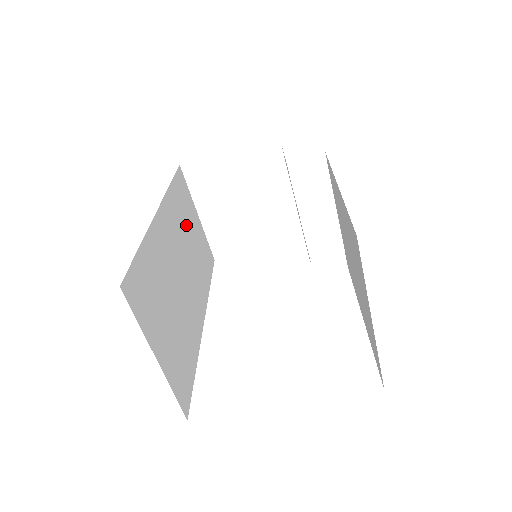
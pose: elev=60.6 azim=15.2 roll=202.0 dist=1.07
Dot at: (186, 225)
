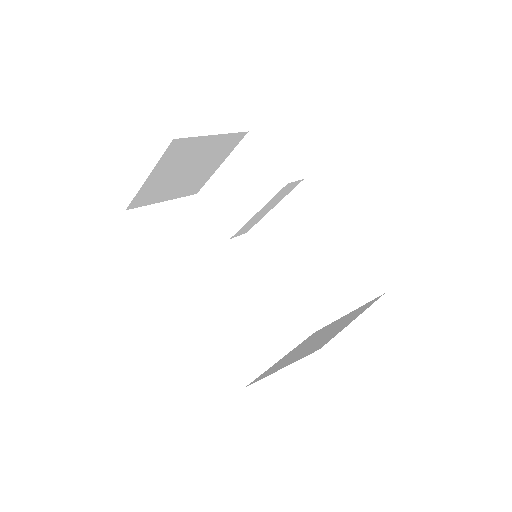
Dot at: occluded
